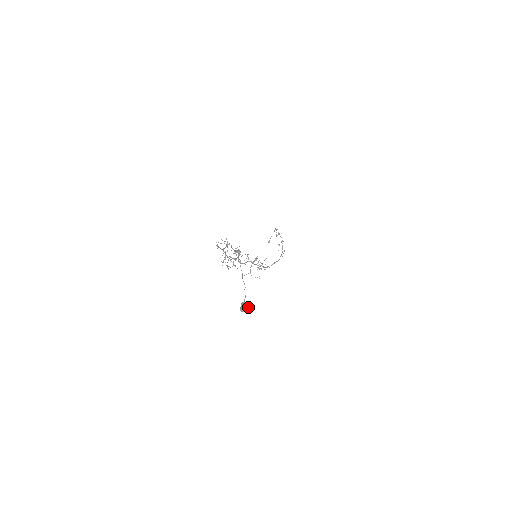
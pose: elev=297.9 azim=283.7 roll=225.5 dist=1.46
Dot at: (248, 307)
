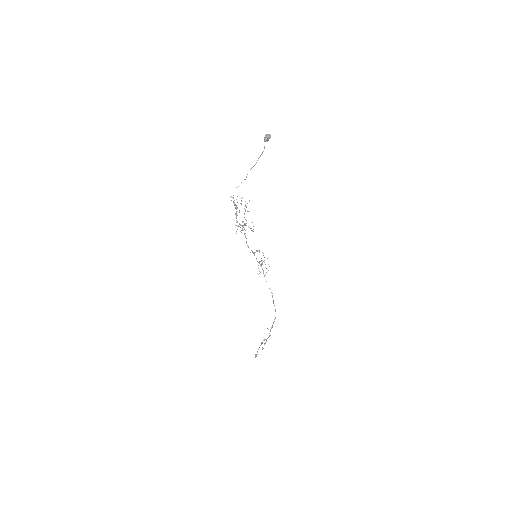
Dot at: (270, 135)
